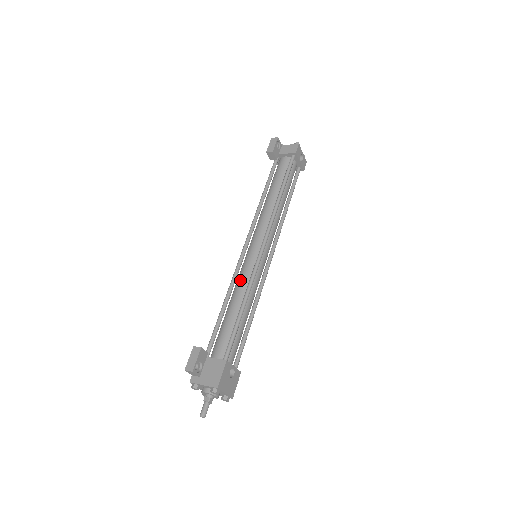
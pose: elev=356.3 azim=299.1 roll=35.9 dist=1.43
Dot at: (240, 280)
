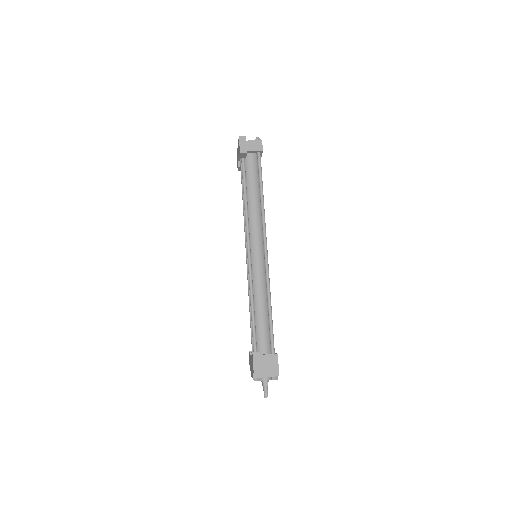
Dot at: (257, 284)
